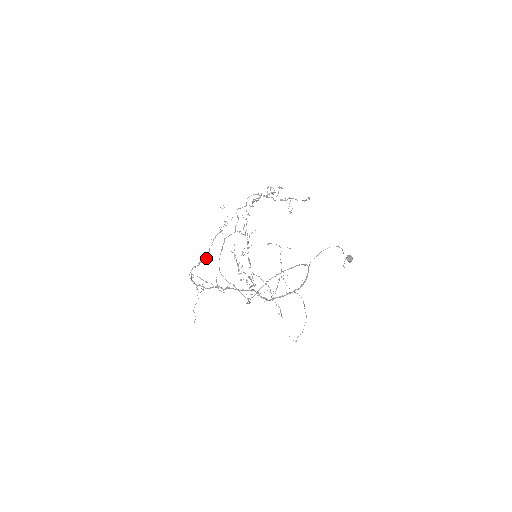
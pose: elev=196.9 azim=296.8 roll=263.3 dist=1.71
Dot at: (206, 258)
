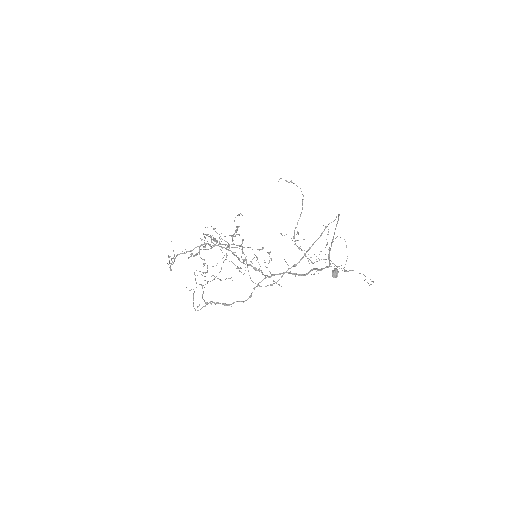
Dot at: (170, 269)
